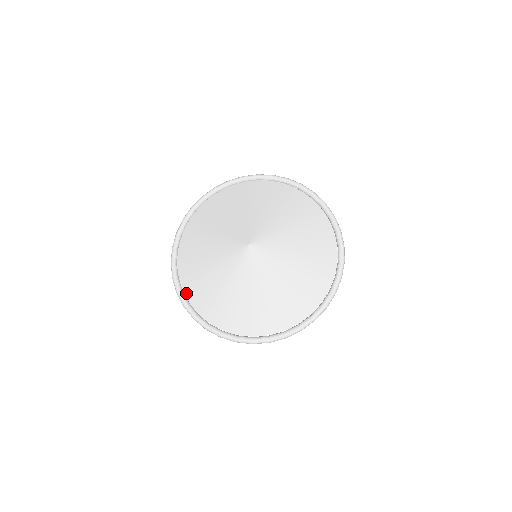
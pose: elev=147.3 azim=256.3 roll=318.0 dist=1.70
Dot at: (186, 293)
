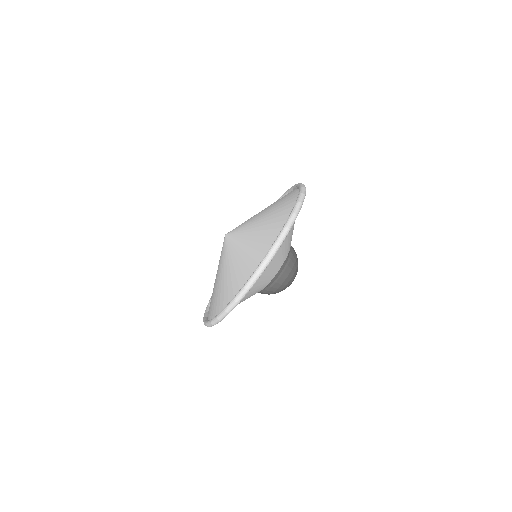
Dot at: occluded
